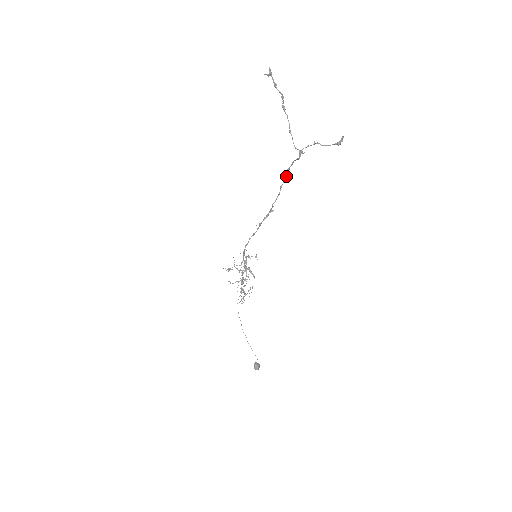
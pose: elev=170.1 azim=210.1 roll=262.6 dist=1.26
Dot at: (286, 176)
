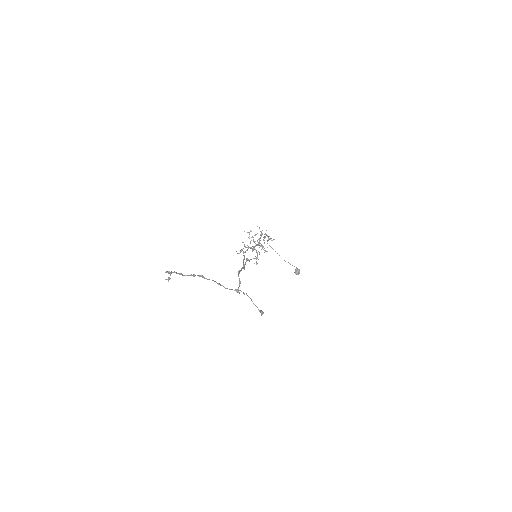
Dot at: (240, 270)
